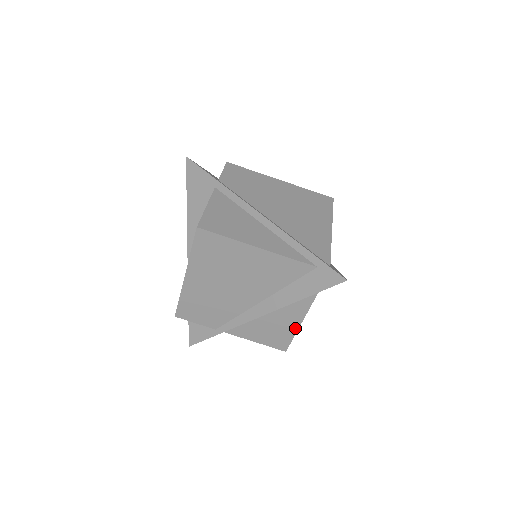
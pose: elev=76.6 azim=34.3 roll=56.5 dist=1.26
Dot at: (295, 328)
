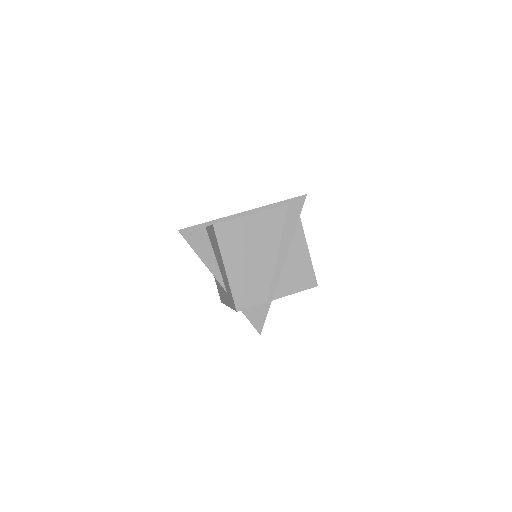
Dot at: (309, 260)
